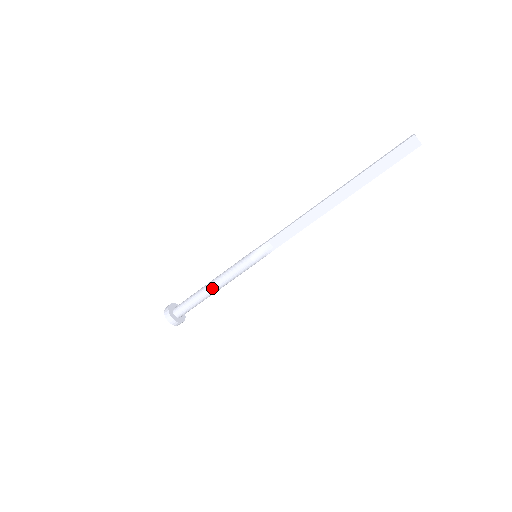
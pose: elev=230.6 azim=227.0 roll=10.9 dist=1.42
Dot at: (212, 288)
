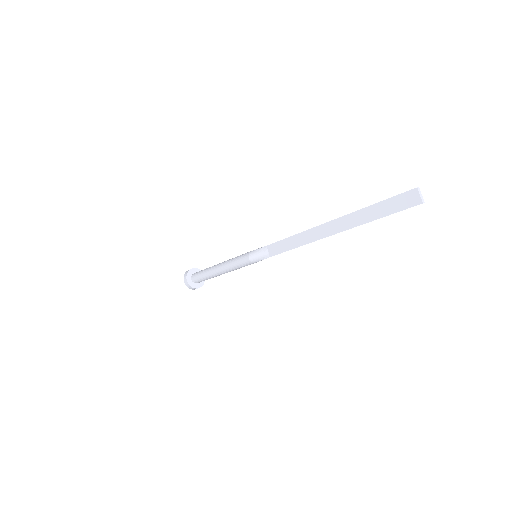
Dot at: (218, 268)
